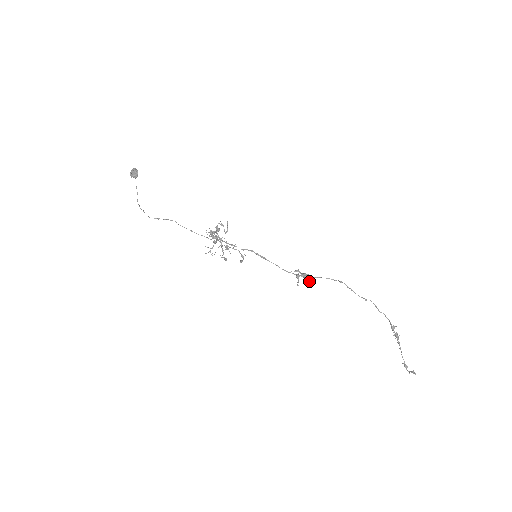
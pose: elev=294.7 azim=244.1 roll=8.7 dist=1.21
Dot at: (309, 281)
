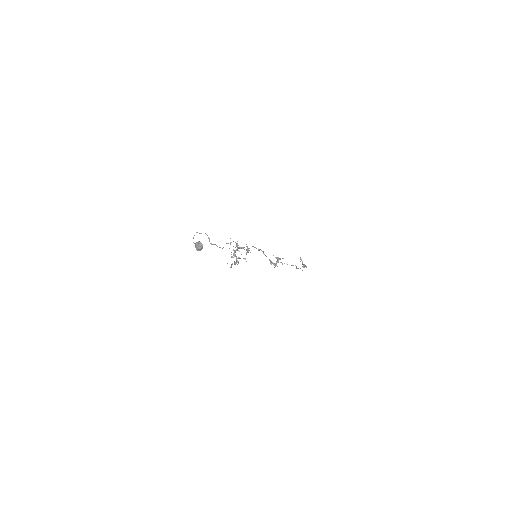
Dot at: (275, 266)
